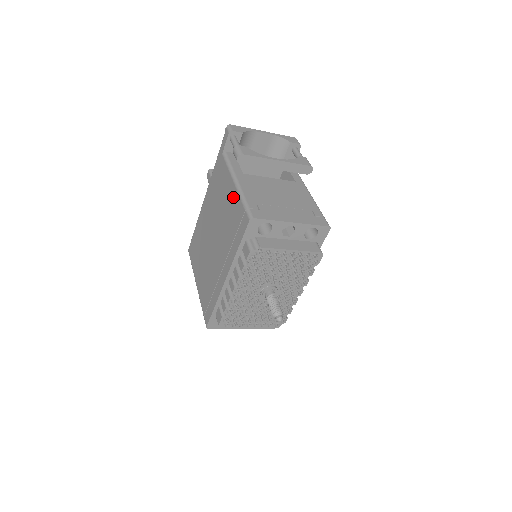
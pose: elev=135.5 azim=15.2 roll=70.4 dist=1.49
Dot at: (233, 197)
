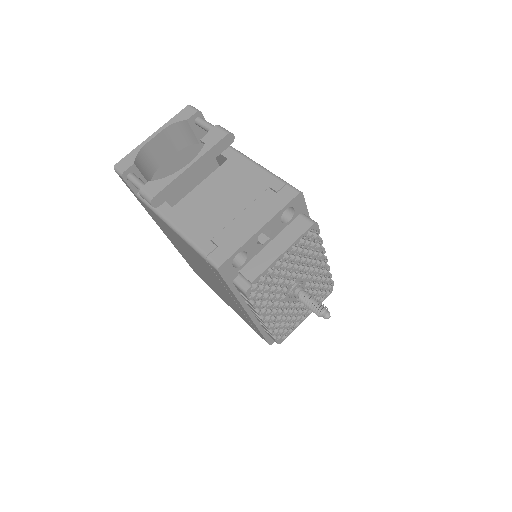
Dot at: occluded
